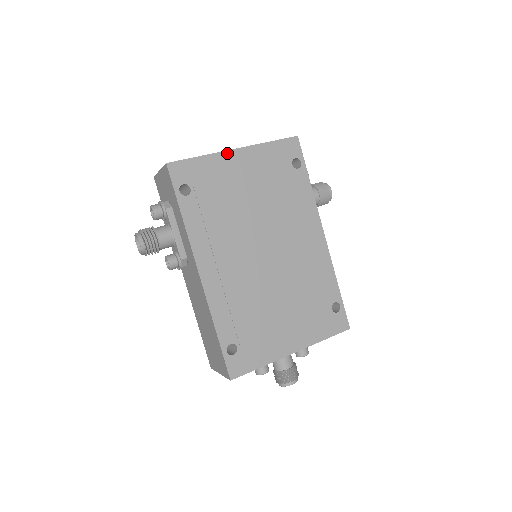
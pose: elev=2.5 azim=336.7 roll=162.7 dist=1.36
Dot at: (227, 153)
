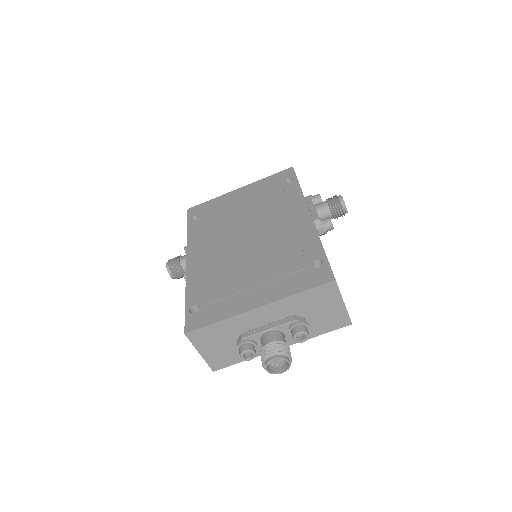
Dot at: (232, 192)
